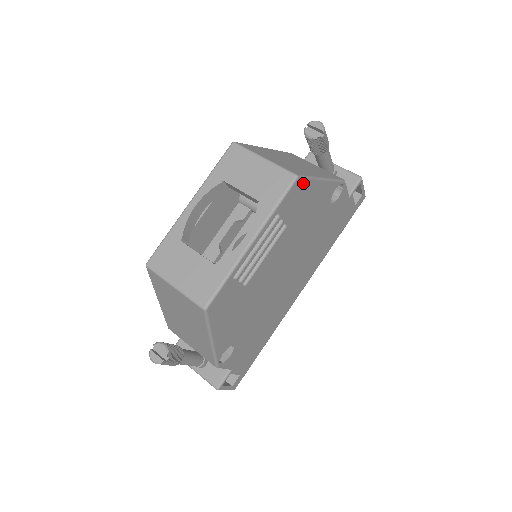
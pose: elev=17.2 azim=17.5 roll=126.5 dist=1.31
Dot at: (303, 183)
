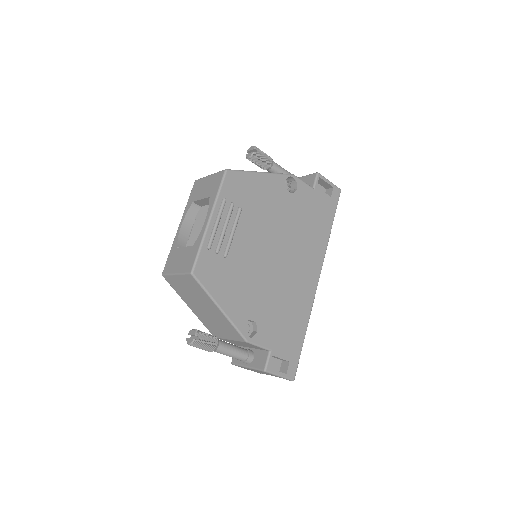
Dot at: (237, 175)
